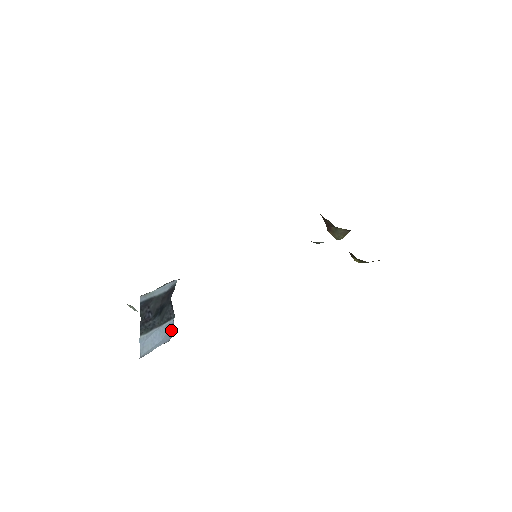
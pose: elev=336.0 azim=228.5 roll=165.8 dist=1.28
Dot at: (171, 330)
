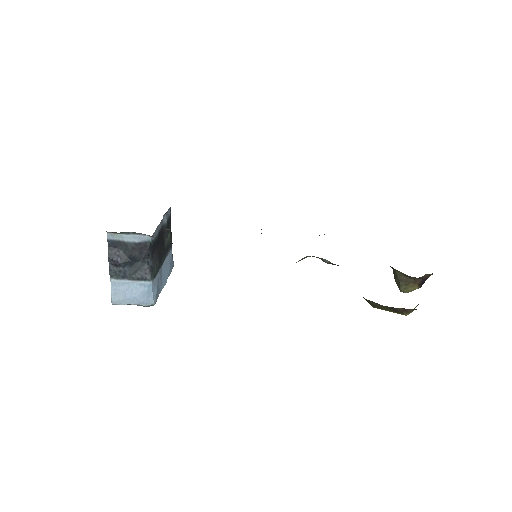
Dot at: (148, 294)
